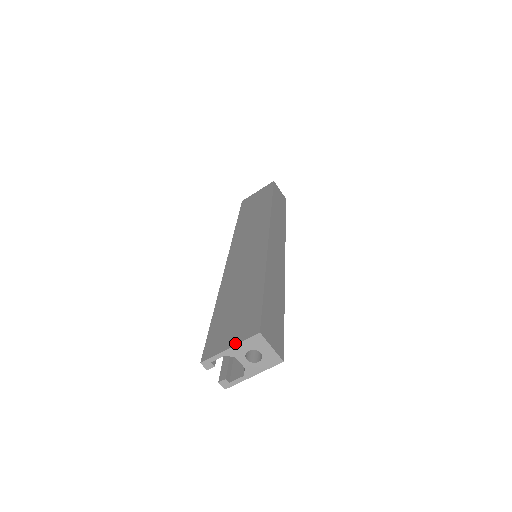
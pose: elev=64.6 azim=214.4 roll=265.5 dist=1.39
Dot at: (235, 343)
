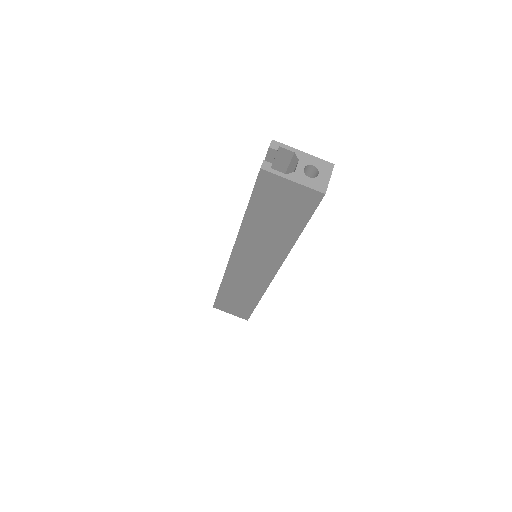
Dot at: (309, 155)
